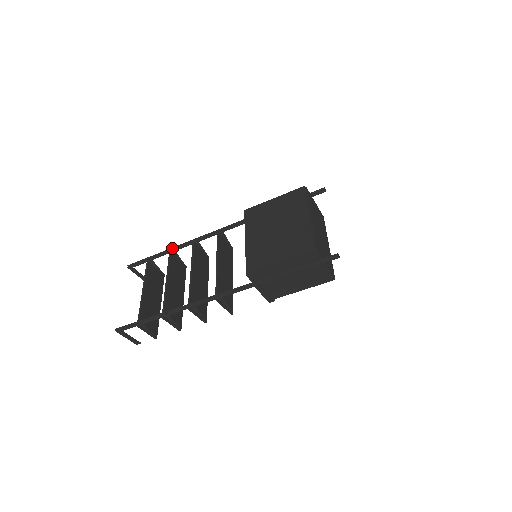
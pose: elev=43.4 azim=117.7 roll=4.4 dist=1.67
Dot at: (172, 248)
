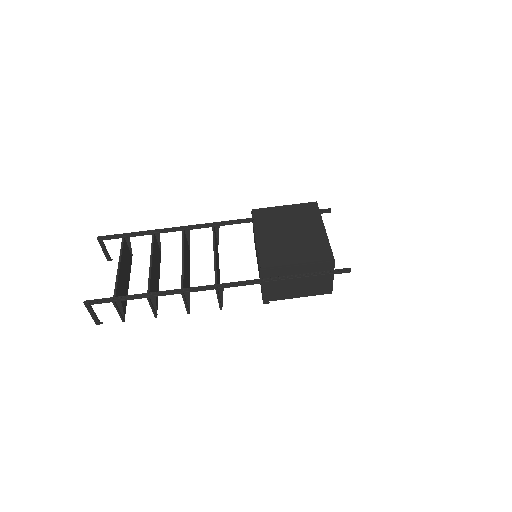
Dot at: (158, 229)
